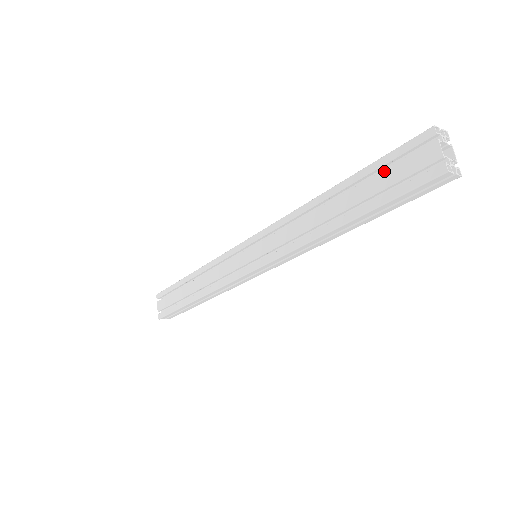
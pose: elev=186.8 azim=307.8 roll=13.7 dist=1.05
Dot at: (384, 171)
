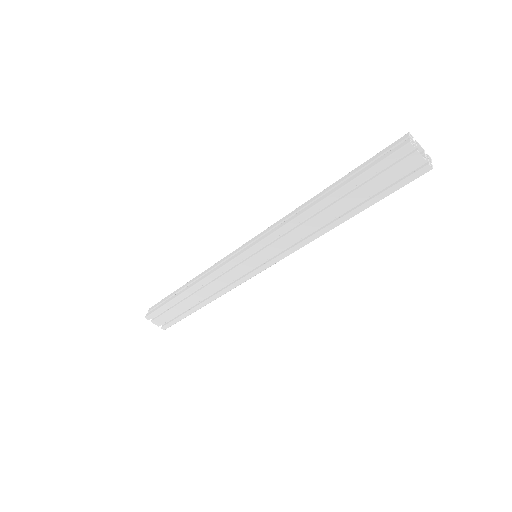
Dot at: (375, 179)
